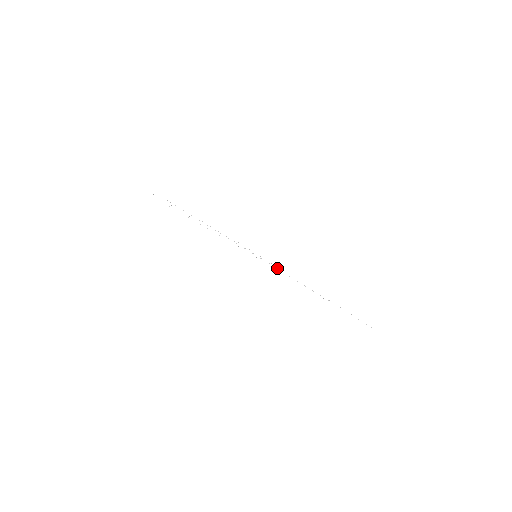
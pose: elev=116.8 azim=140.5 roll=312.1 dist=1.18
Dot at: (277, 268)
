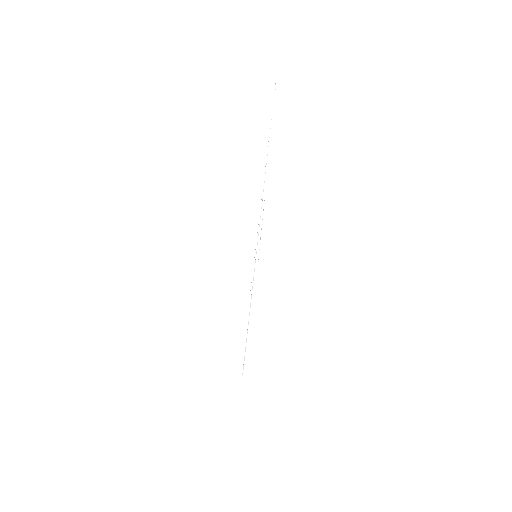
Dot at: occluded
